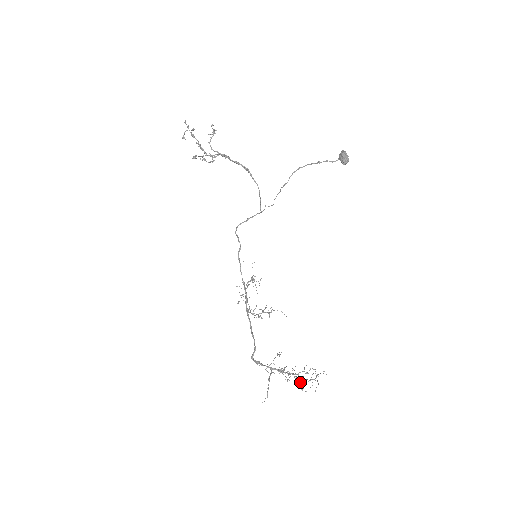
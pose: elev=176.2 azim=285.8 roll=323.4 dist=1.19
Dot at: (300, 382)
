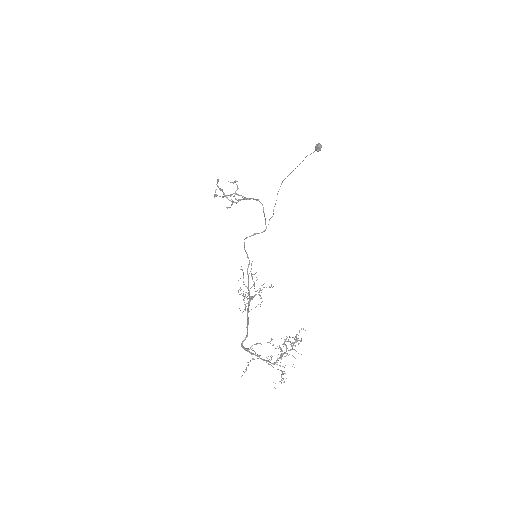
Dot at: (284, 356)
